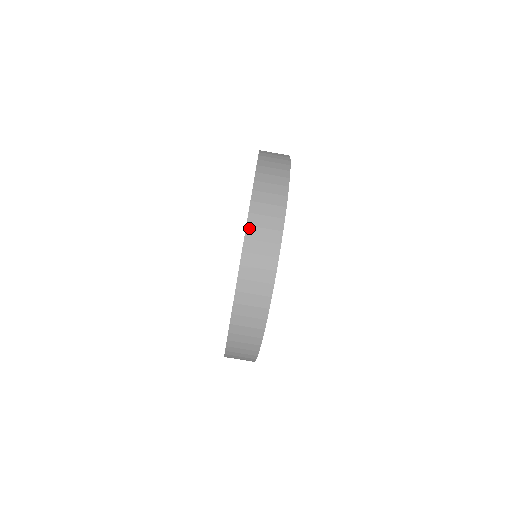
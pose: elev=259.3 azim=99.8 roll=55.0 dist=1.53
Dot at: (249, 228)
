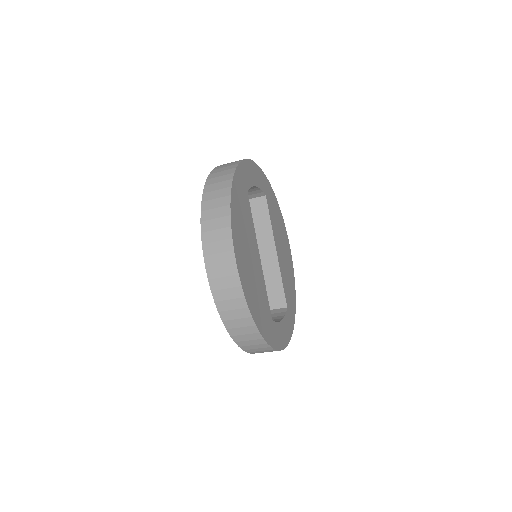
Dot at: (214, 293)
